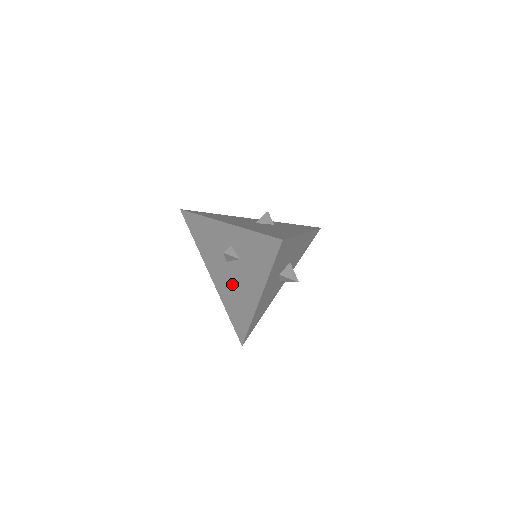
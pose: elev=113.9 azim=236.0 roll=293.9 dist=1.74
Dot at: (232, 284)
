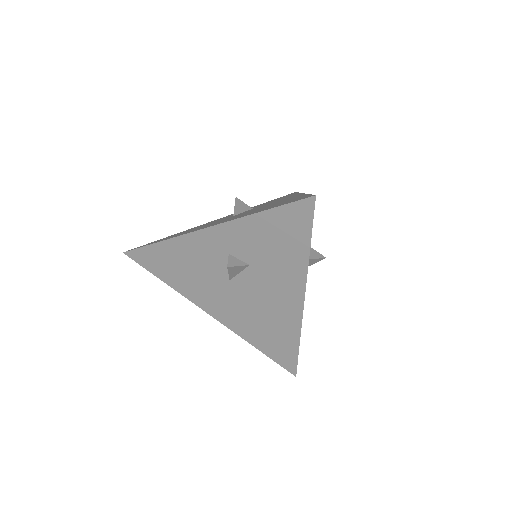
Dot at: (250, 306)
